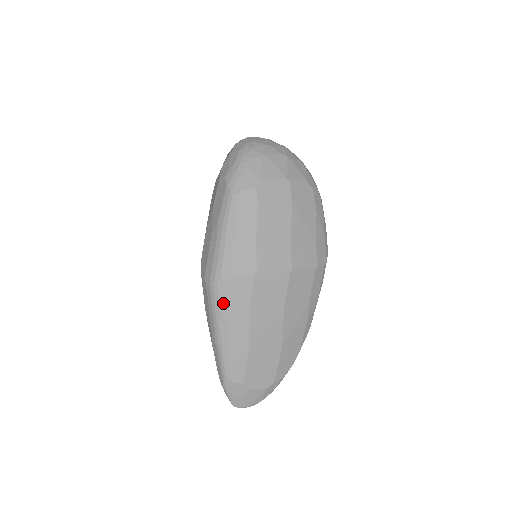
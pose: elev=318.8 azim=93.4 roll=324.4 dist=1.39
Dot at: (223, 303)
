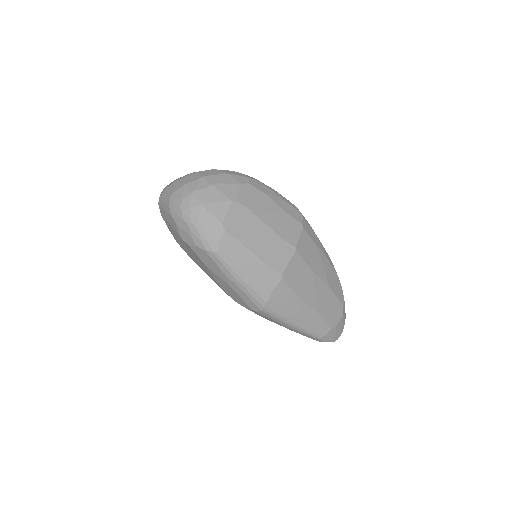
Dot at: (281, 311)
